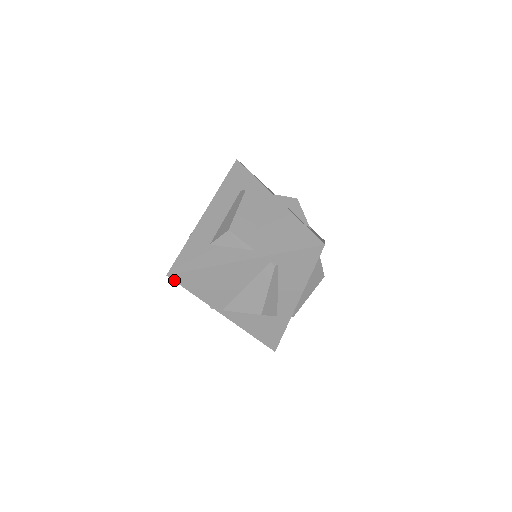
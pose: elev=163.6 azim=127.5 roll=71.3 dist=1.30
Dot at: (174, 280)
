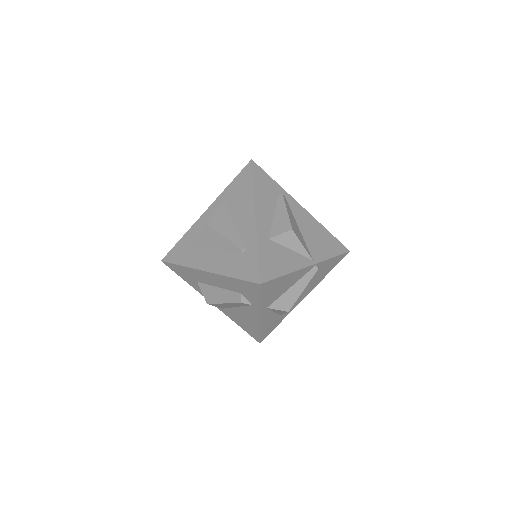
Dot at: occluded
